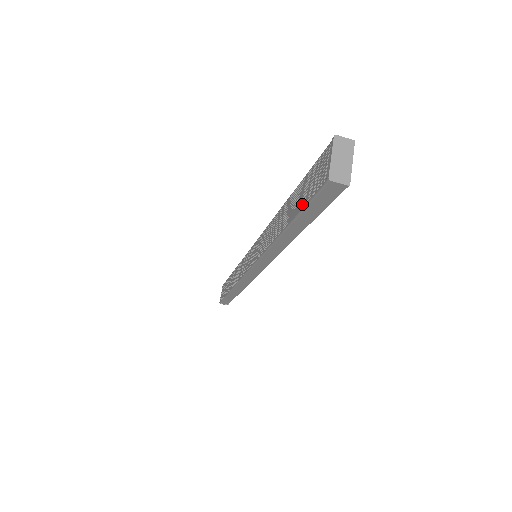
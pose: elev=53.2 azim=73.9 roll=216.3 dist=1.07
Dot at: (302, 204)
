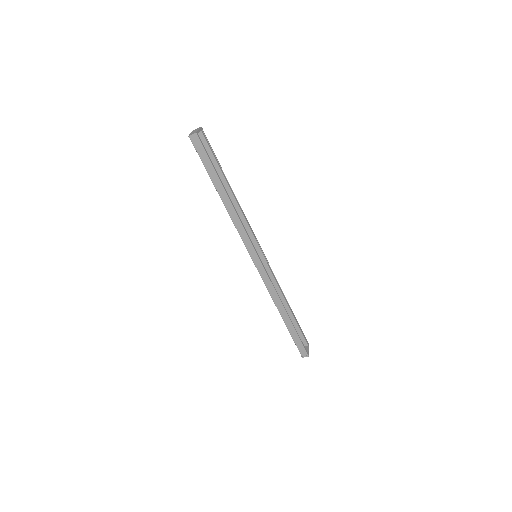
Dot at: (206, 168)
